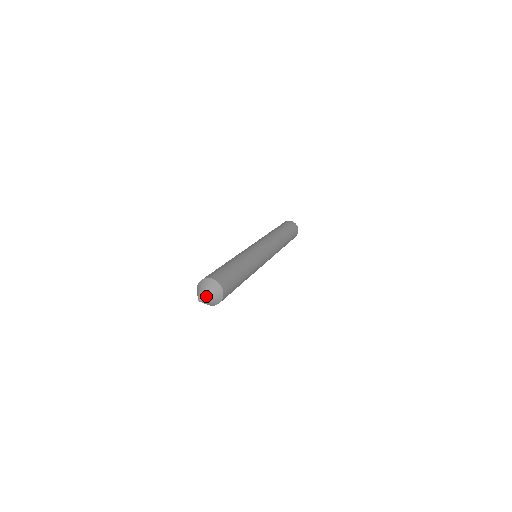
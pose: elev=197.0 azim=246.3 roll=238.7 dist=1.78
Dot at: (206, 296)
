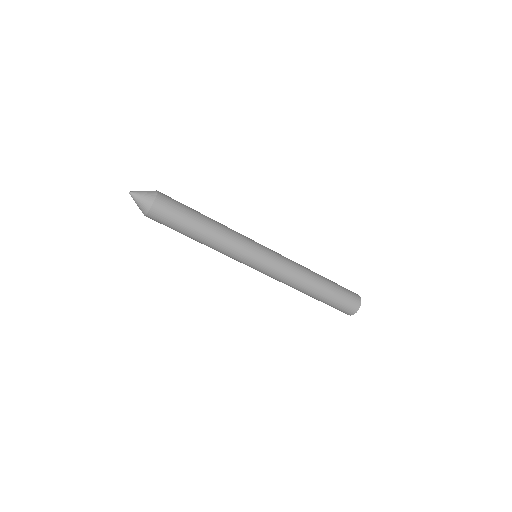
Dot at: (138, 192)
